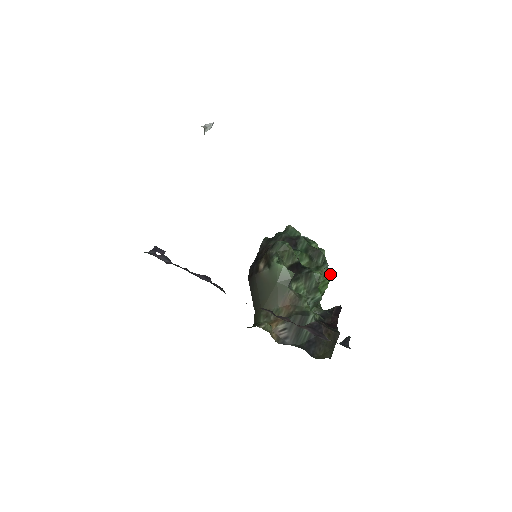
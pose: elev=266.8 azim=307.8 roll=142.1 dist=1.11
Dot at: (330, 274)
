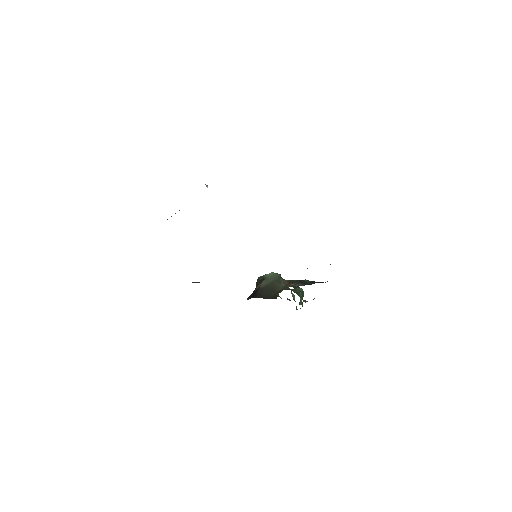
Dot at: occluded
